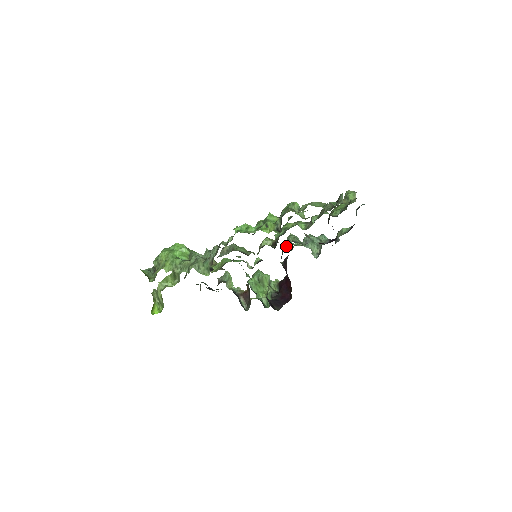
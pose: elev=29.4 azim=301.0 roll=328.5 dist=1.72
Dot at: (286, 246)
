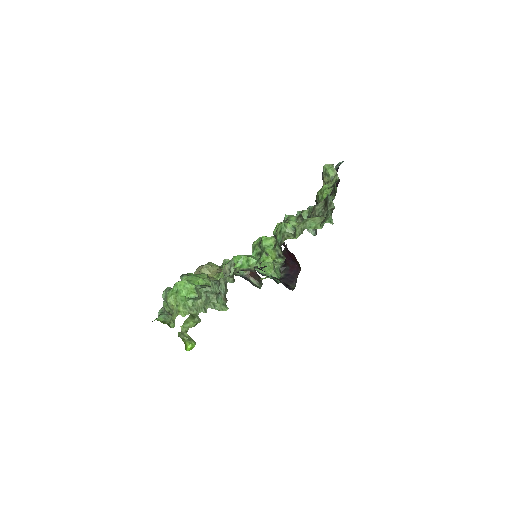
Dot at: occluded
